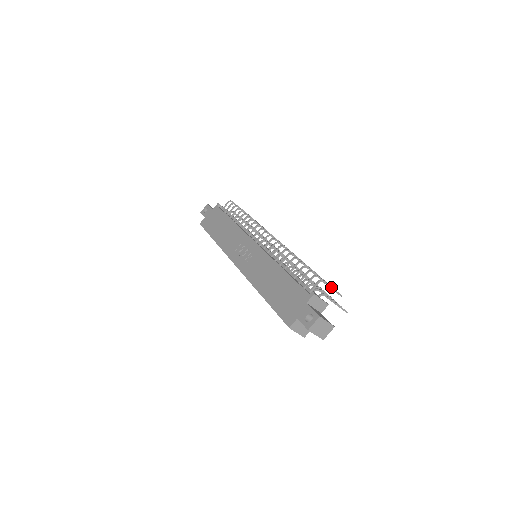
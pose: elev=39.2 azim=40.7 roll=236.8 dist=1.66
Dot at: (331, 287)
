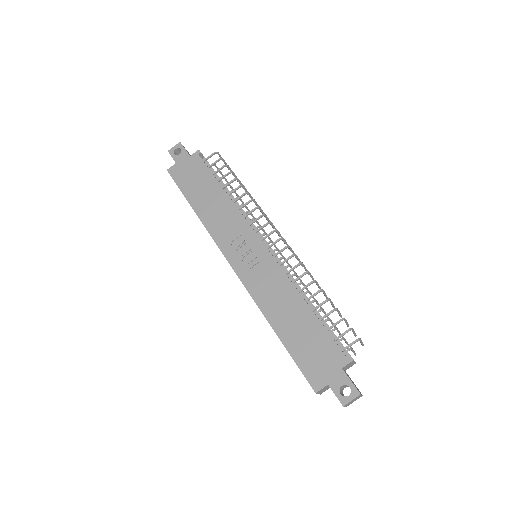
Dot at: (362, 342)
